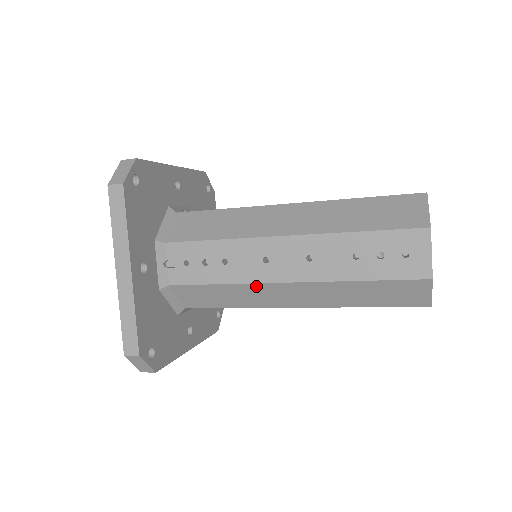
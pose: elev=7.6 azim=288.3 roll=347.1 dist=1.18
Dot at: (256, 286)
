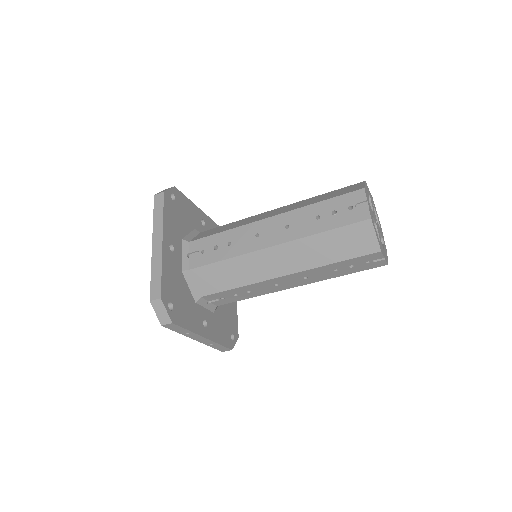
Dot at: (251, 256)
